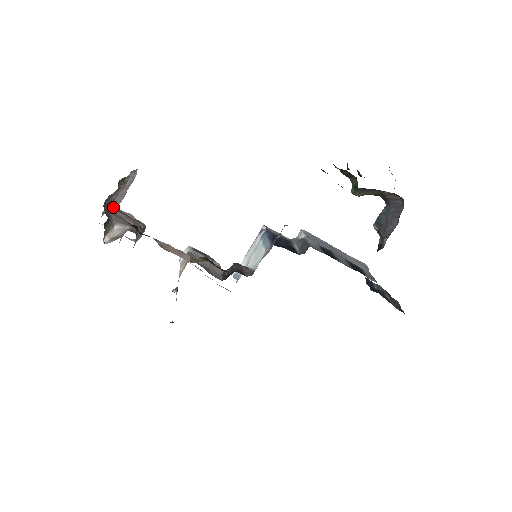
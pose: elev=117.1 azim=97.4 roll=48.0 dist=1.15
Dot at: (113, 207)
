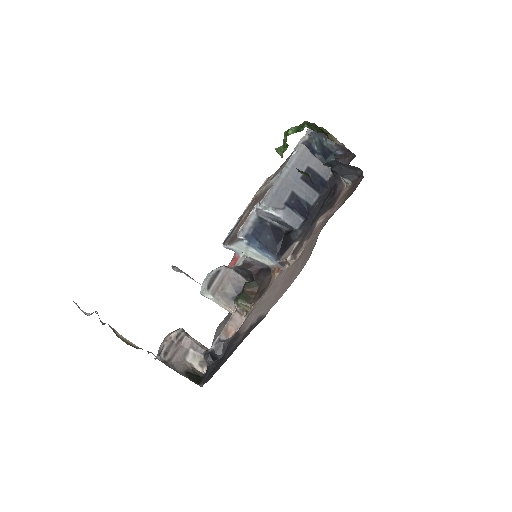
Dot at: (163, 357)
